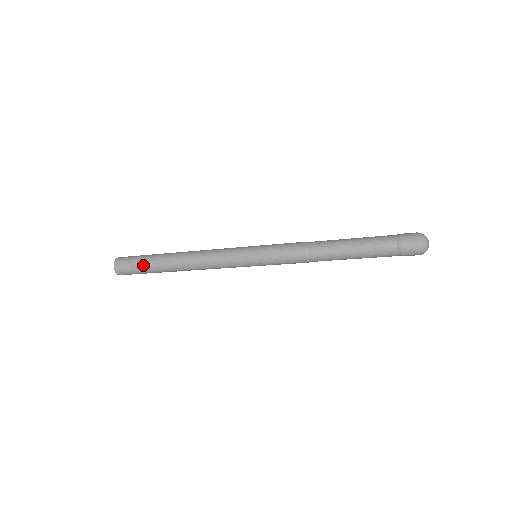
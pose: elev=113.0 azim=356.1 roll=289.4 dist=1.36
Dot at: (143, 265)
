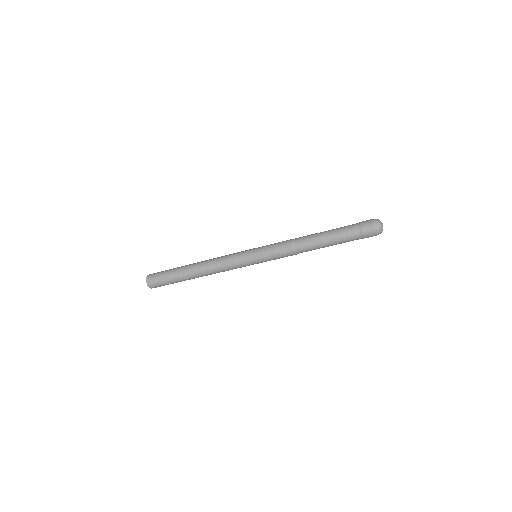
Dot at: (170, 279)
